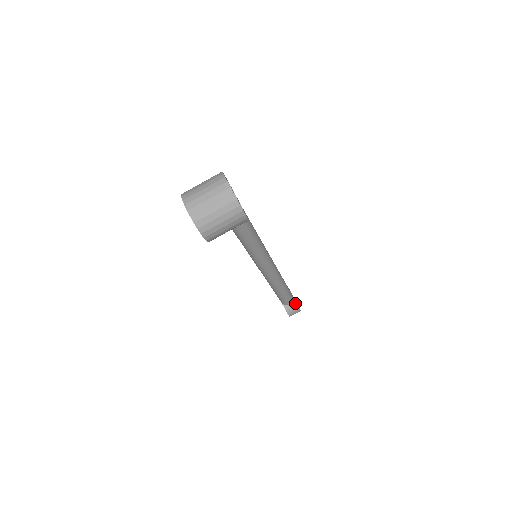
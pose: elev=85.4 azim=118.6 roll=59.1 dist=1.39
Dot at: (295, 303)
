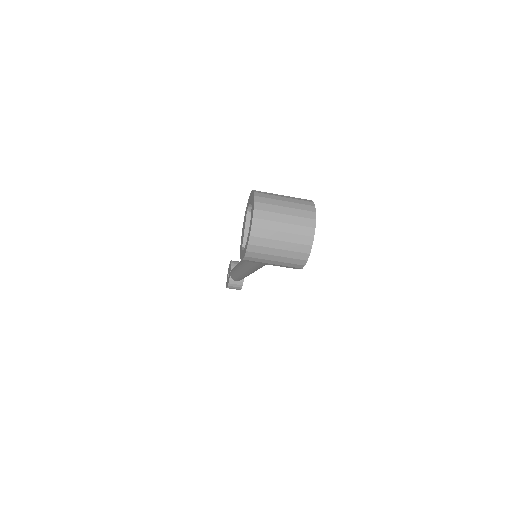
Dot at: (242, 283)
